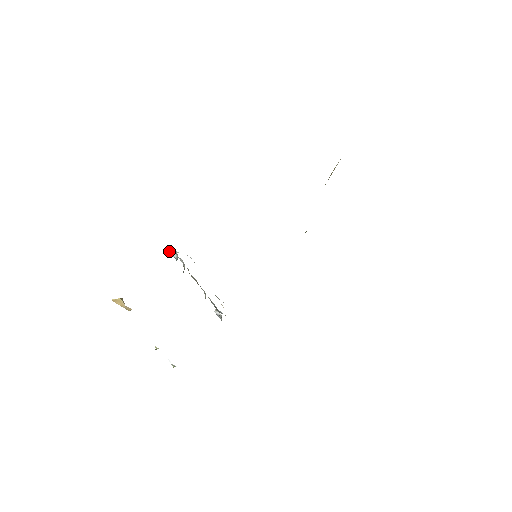
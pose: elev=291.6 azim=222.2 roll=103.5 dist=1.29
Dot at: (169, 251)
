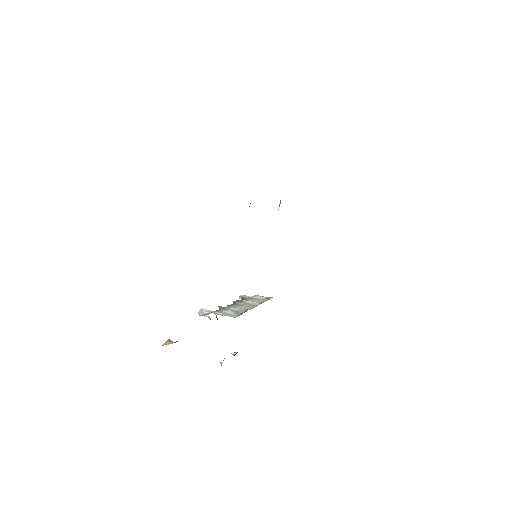
Dot at: (199, 314)
